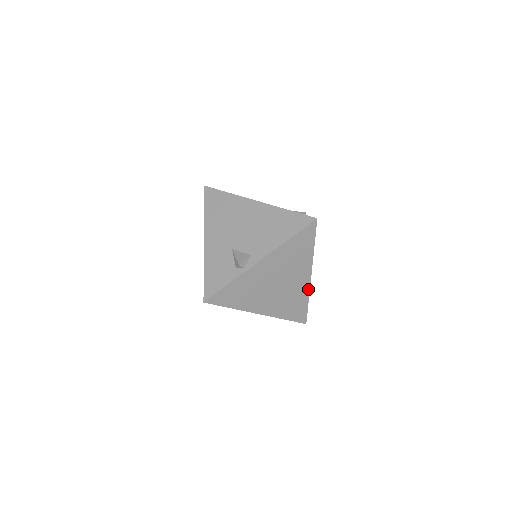
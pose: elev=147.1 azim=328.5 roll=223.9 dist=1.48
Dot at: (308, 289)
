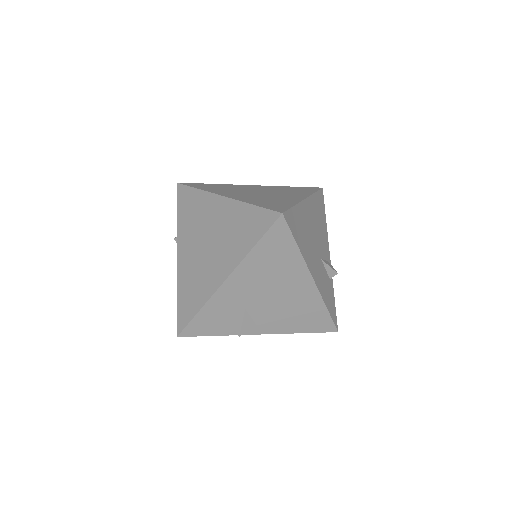
Dot at: occluded
